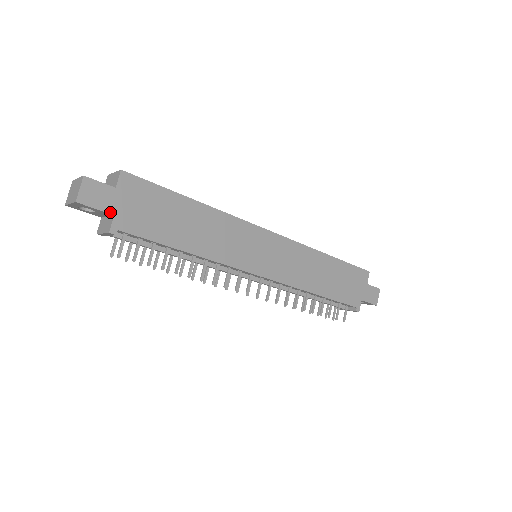
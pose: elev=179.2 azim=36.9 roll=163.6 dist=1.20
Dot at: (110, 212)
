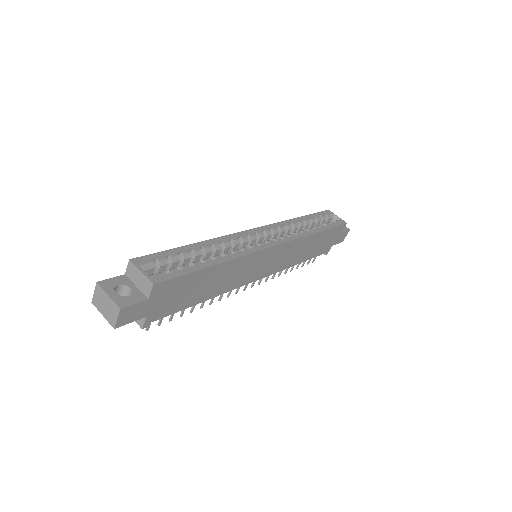
Dot at: (143, 317)
